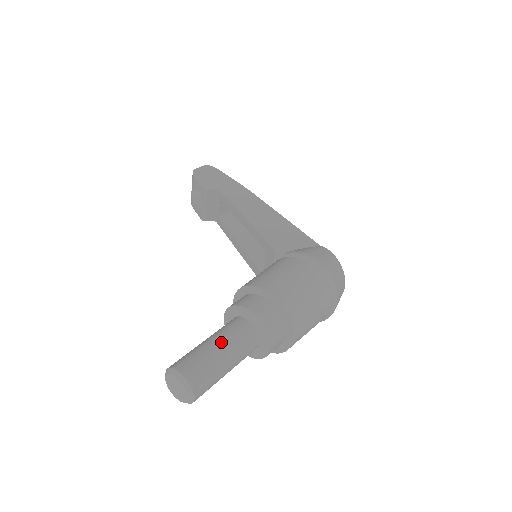
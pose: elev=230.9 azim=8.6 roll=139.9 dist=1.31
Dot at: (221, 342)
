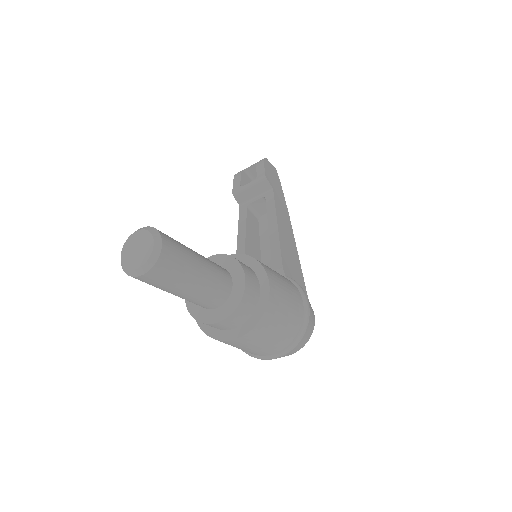
Dot at: (205, 265)
